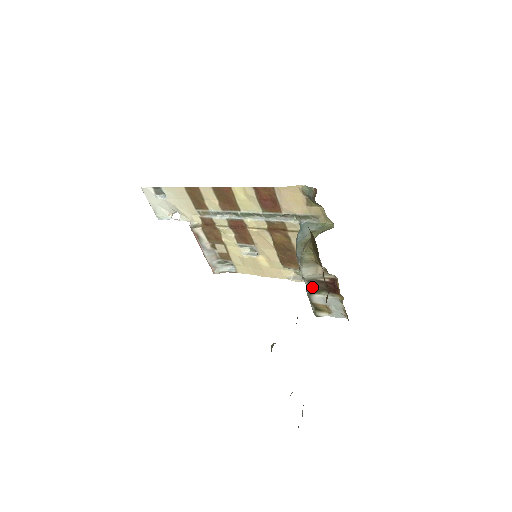
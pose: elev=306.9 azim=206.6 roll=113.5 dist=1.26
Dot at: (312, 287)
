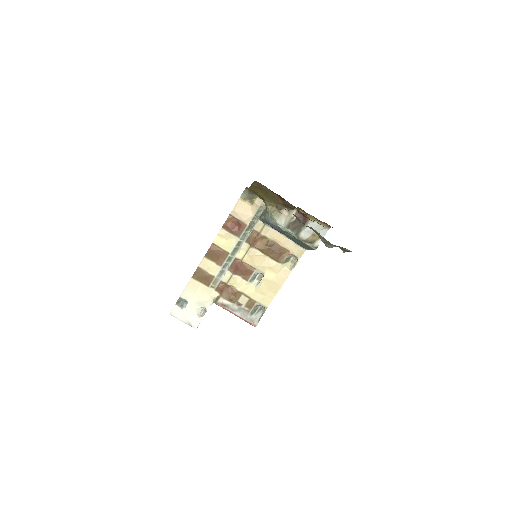
Dot at: (294, 230)
